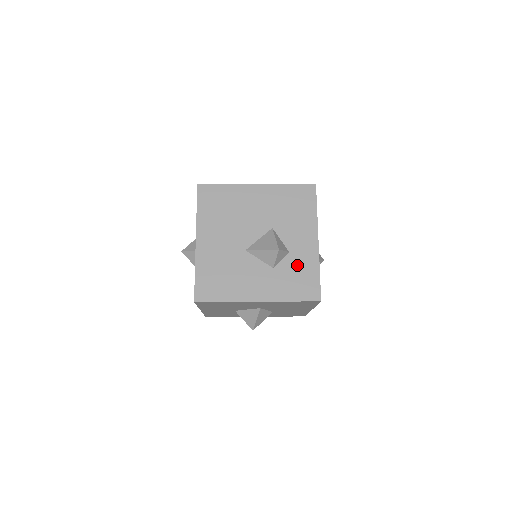
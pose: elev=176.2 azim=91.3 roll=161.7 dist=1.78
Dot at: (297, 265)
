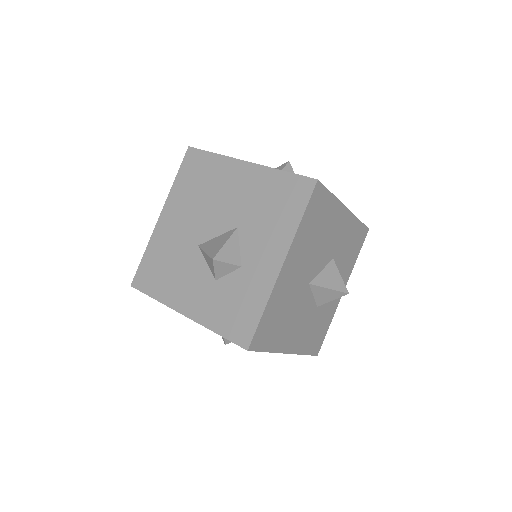
Dot at: (242, 288)
